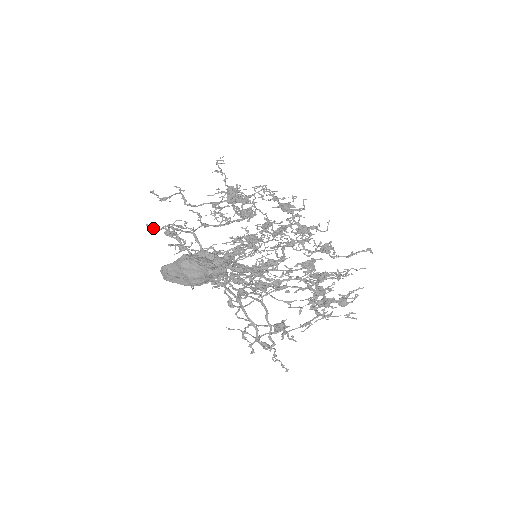
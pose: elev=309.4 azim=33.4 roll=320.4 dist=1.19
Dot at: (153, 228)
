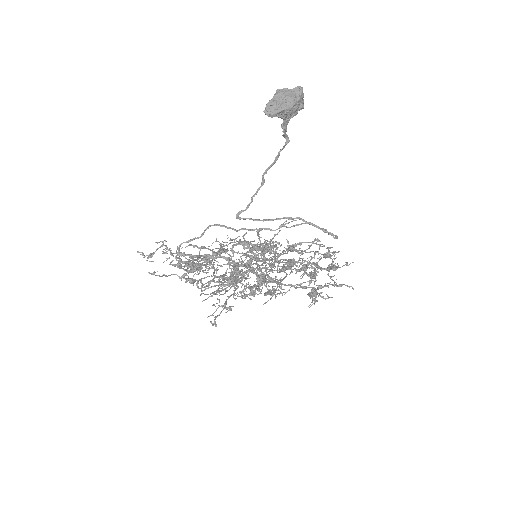
Dot at: (156, 275)
